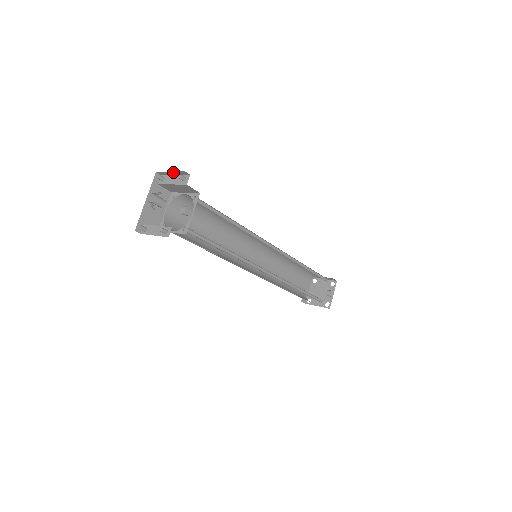
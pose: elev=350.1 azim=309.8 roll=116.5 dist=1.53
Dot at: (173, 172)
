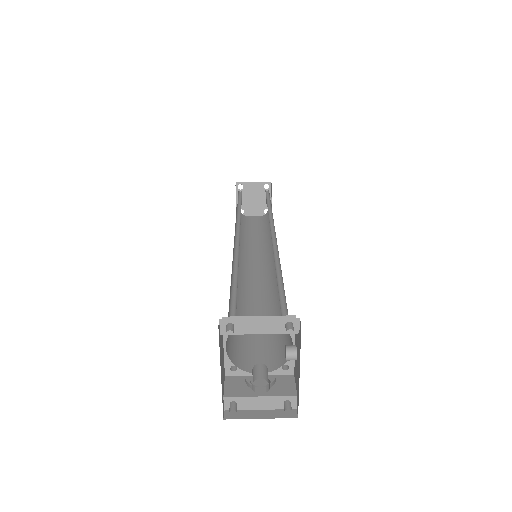
Dot at: (265, 324)
